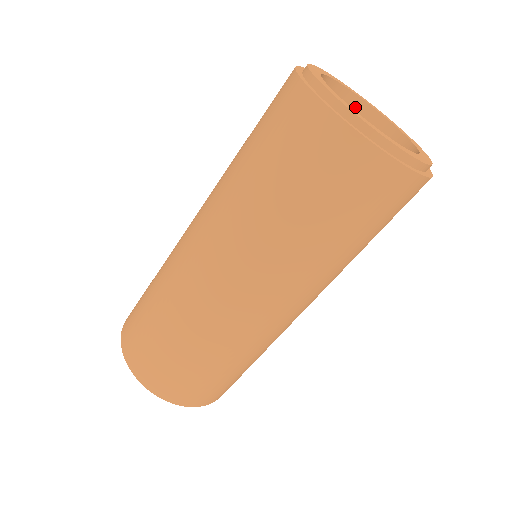
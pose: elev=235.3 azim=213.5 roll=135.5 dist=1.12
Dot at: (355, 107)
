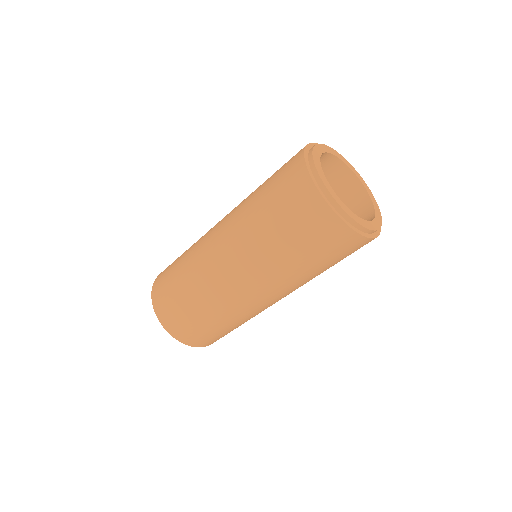
Dot at: (328, 159)
